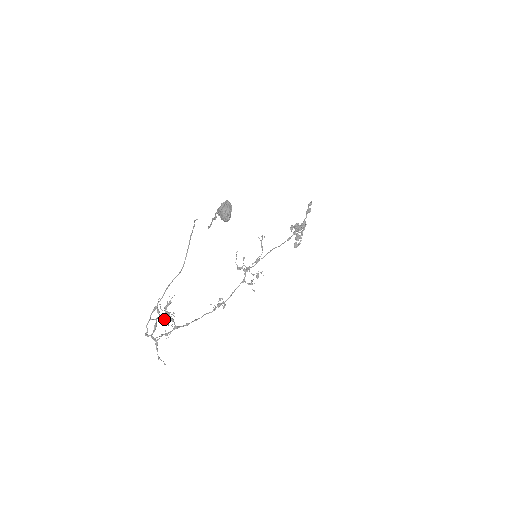
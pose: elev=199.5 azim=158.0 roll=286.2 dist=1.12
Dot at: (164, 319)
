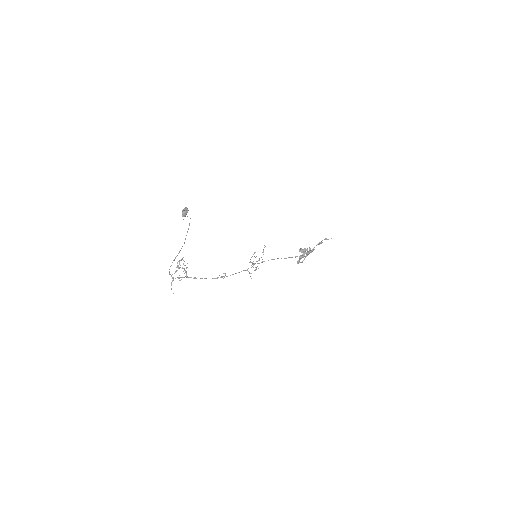
Dot at: (177, 267)
